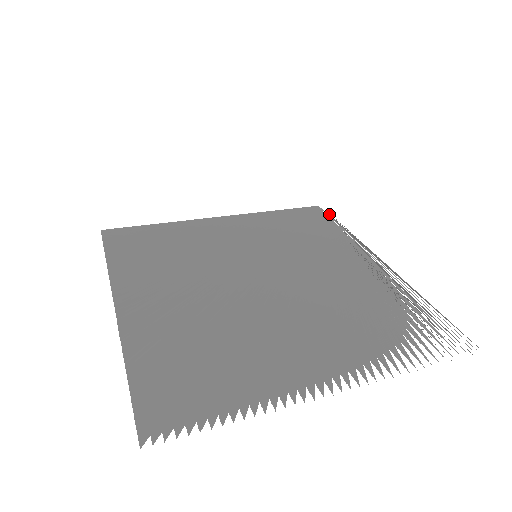
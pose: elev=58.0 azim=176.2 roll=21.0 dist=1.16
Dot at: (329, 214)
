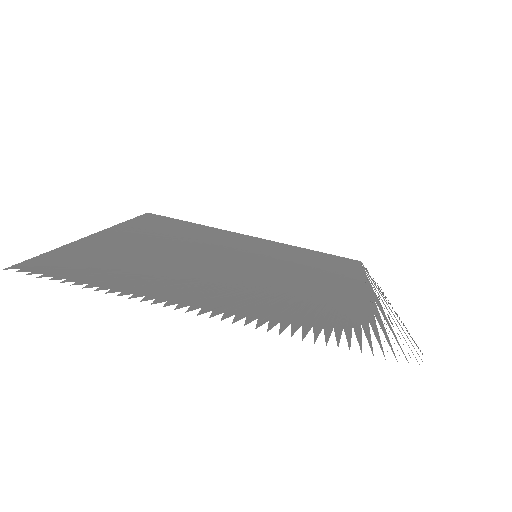
Dot at: occluded
